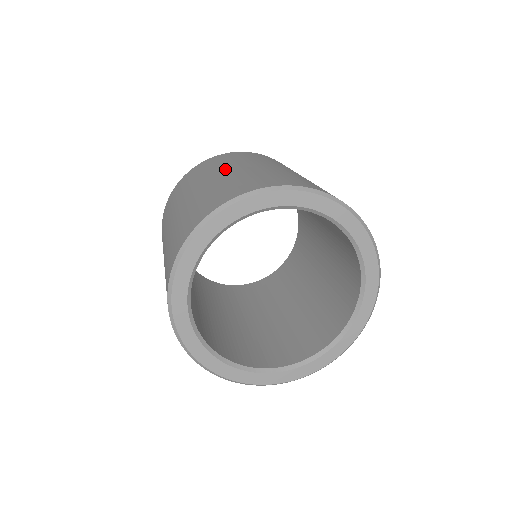
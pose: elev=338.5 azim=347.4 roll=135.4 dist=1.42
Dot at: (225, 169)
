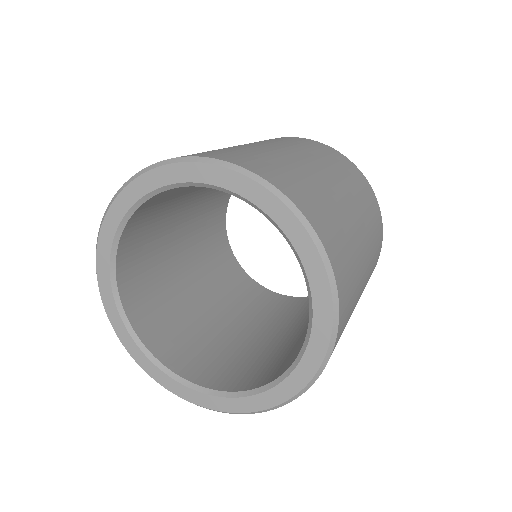
Dot at: (269, 144)
